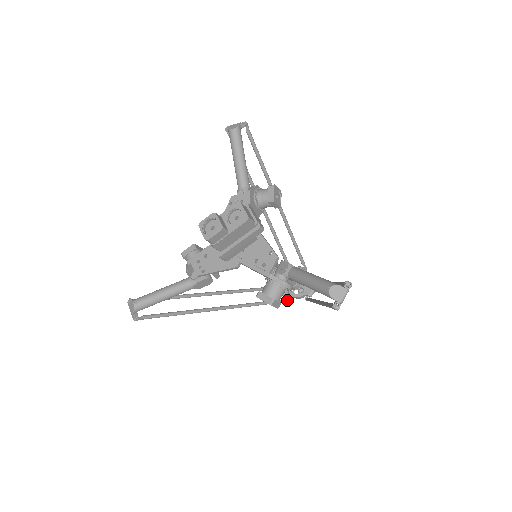
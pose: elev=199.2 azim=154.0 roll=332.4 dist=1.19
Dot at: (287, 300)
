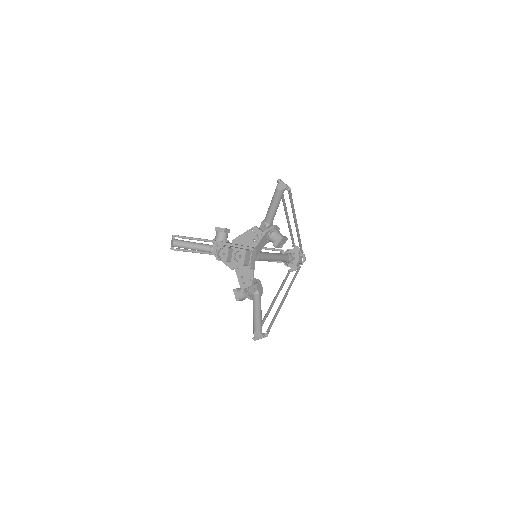
Dot at: (279, 262)
